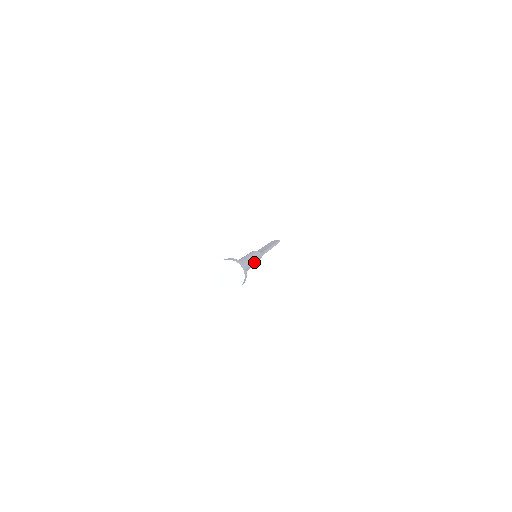
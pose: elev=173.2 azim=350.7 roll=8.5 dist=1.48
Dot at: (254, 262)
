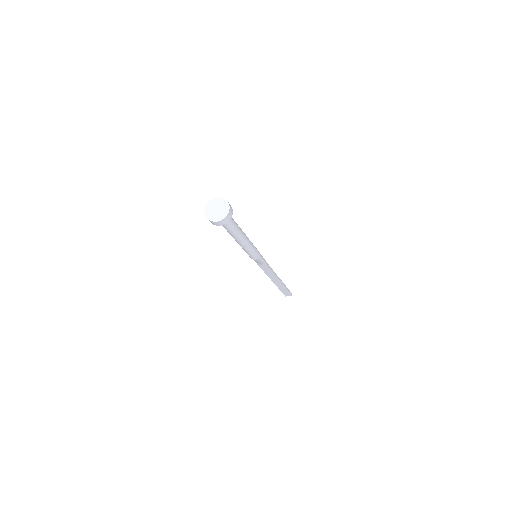
Dot at: (249, 242)
